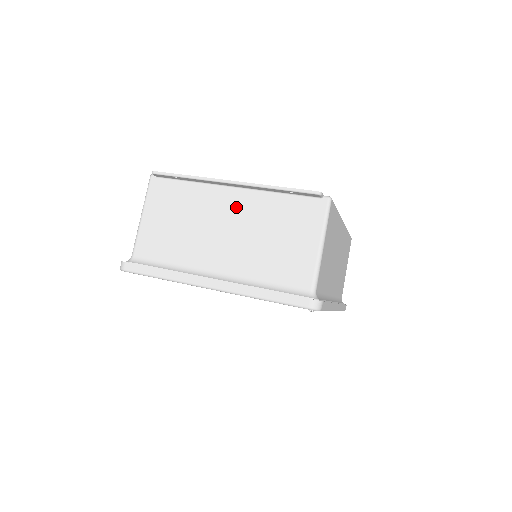
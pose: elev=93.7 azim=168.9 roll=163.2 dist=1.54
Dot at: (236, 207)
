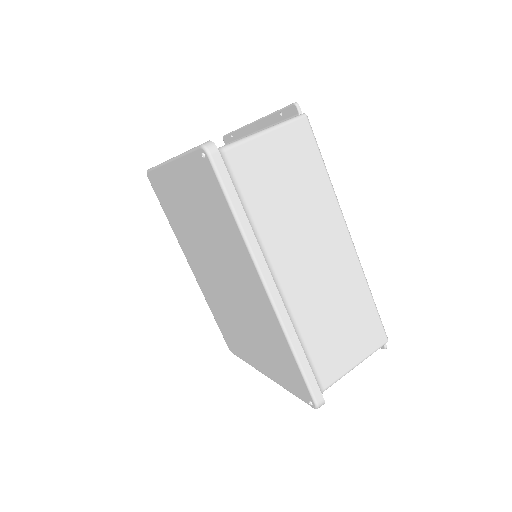
Dot at: occluded
